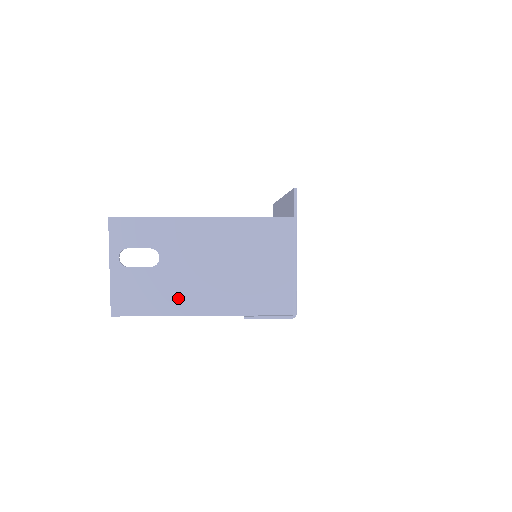
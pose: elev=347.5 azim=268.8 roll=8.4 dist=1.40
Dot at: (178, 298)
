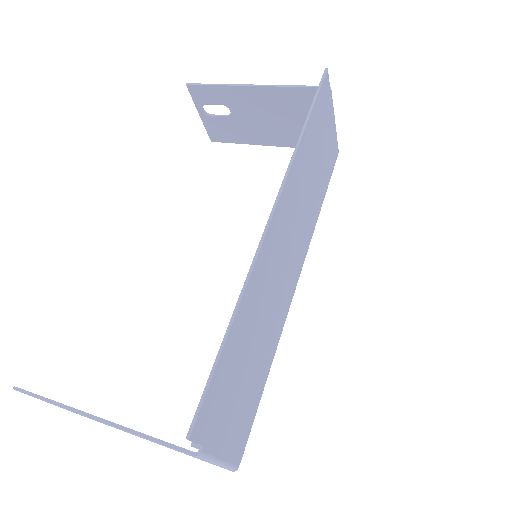
Dot at: occluded
